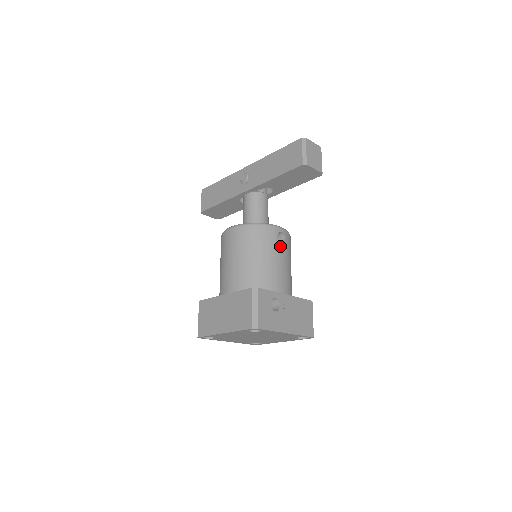
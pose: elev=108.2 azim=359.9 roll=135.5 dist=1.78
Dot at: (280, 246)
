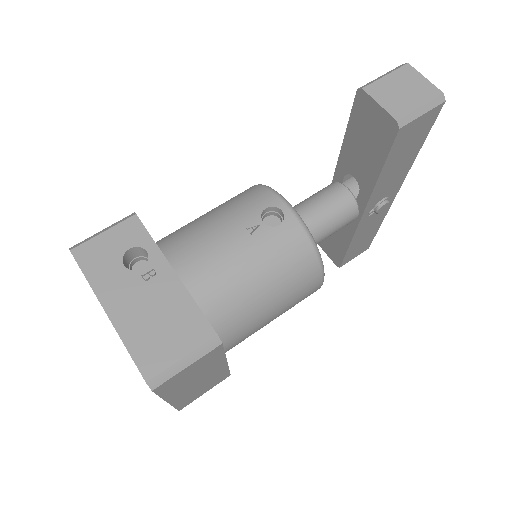
Dot at: (256, 222)
